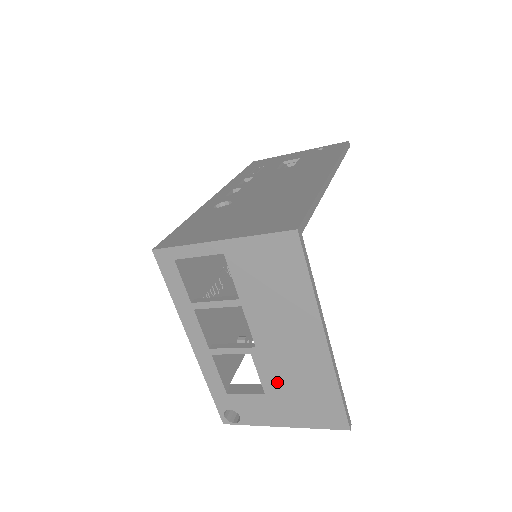
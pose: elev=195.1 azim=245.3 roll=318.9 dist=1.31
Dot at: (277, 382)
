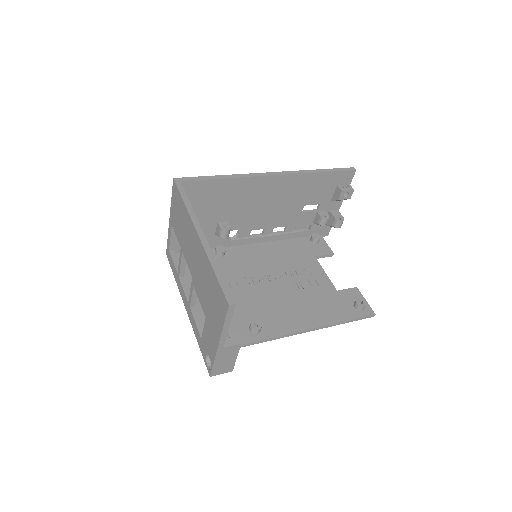
Dot at: (203, 298)
